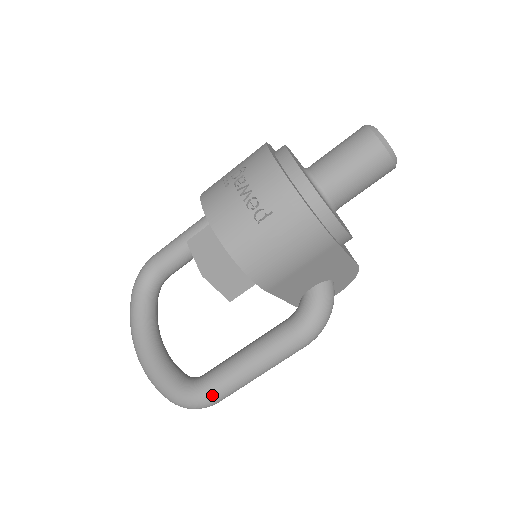
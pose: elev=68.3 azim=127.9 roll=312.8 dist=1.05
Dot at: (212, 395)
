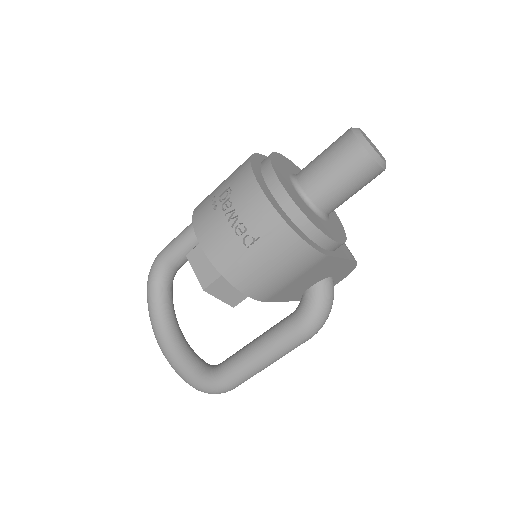
Dot at: (228, 384)
